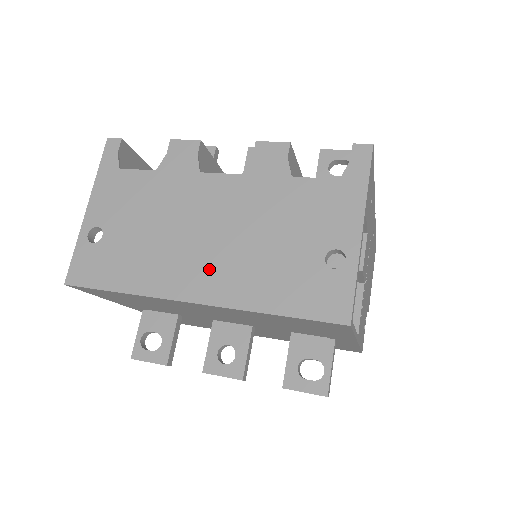
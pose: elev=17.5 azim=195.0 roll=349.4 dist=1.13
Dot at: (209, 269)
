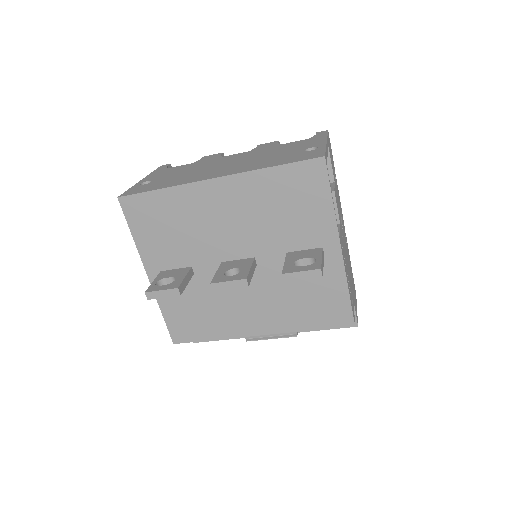
Dot at: (227, 170)
